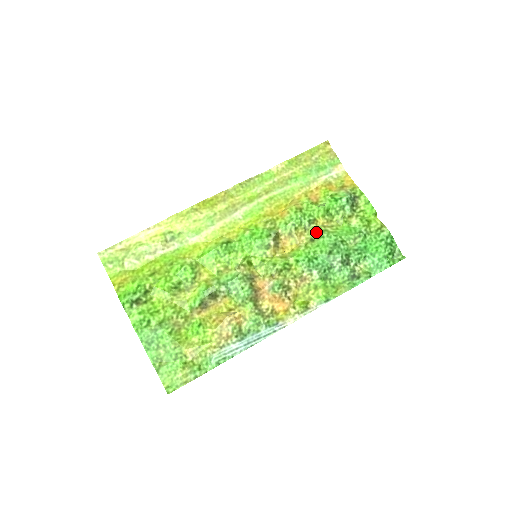
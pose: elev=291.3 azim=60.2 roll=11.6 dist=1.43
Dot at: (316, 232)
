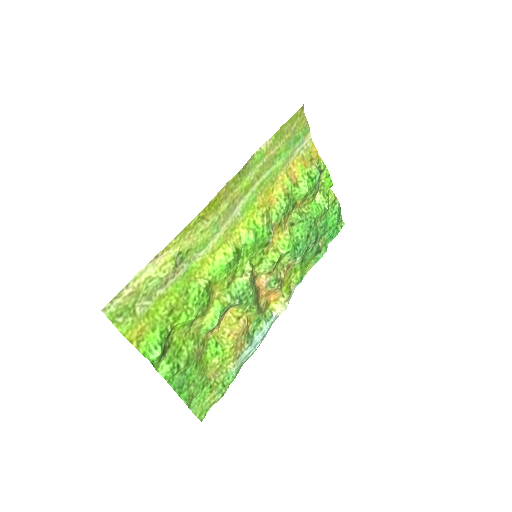
Dot at: (298, 217)
